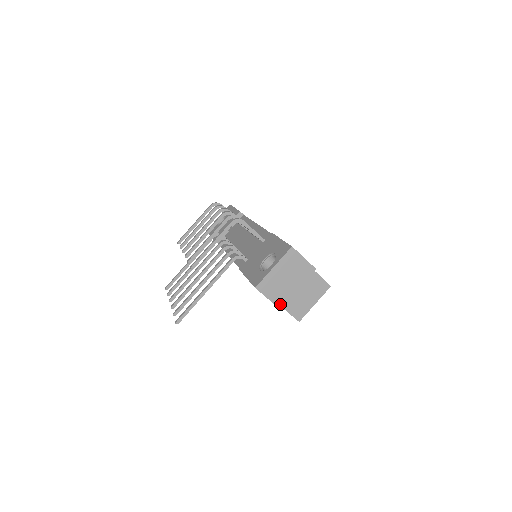
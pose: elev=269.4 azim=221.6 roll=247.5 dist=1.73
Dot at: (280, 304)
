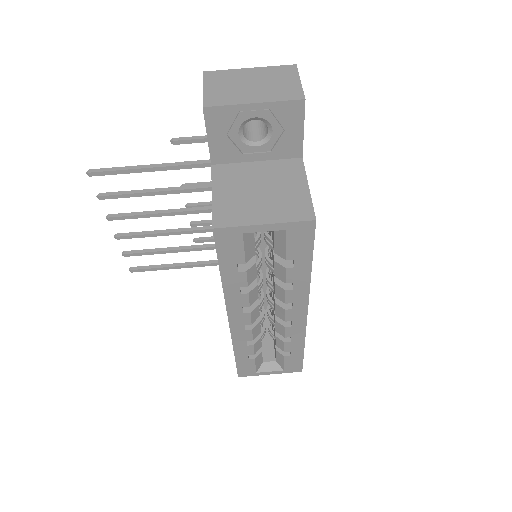
Dot at: (210, 103)
